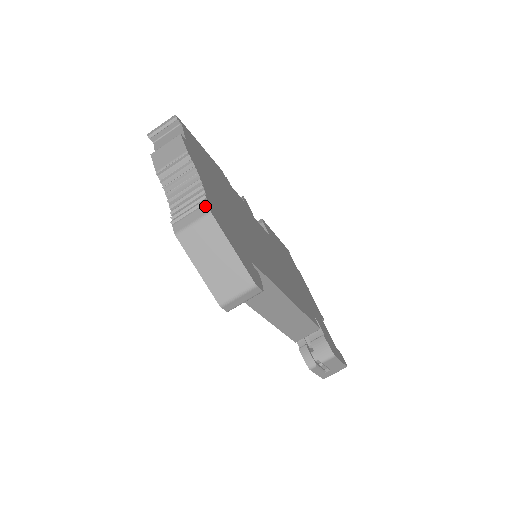
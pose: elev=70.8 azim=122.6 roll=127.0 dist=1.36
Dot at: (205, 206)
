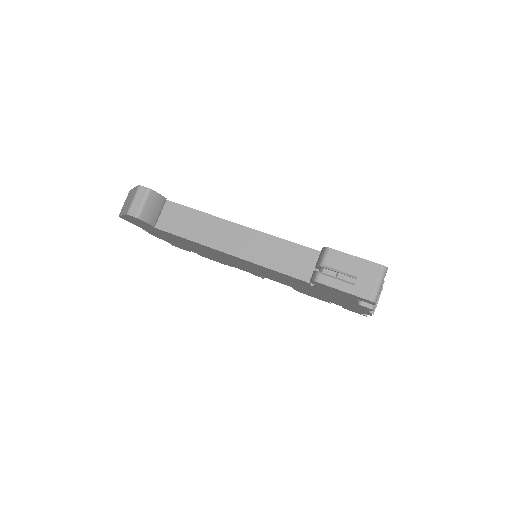
Dot at: occluded
